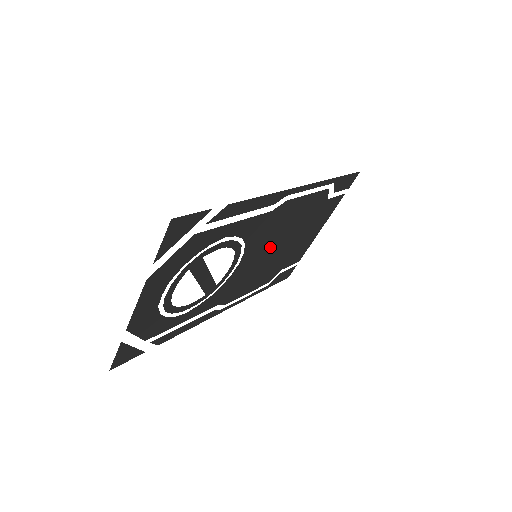
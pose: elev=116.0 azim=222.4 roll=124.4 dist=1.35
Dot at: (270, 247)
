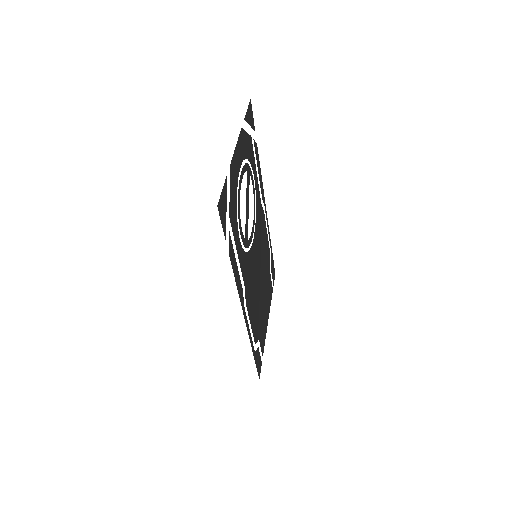
Dot at: (259, 264)
